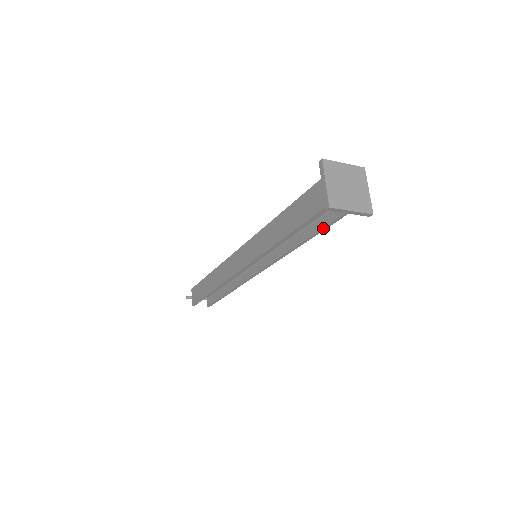
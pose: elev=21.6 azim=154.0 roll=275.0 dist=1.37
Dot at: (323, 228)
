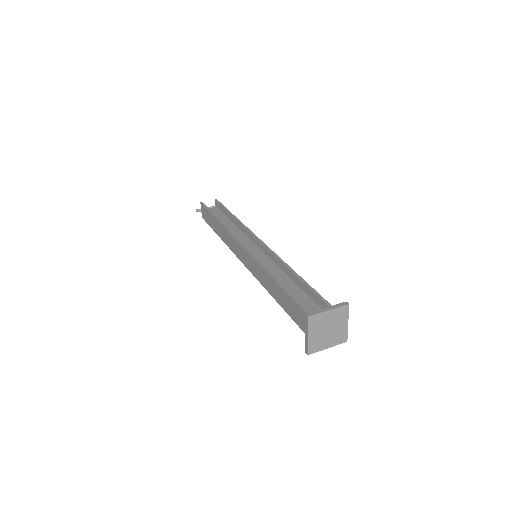
Dot at: occluded
